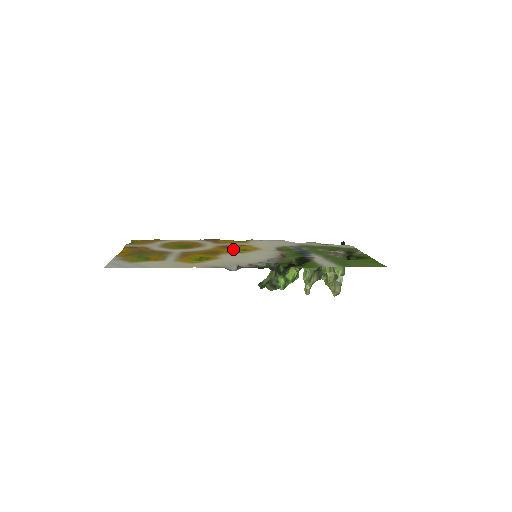
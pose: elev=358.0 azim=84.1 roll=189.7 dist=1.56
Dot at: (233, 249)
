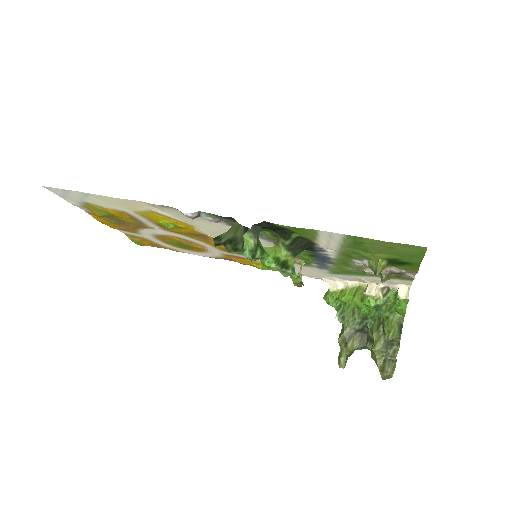
Dot at: occluded
